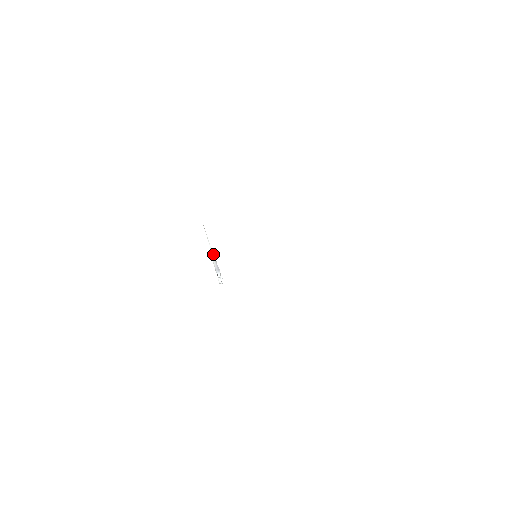
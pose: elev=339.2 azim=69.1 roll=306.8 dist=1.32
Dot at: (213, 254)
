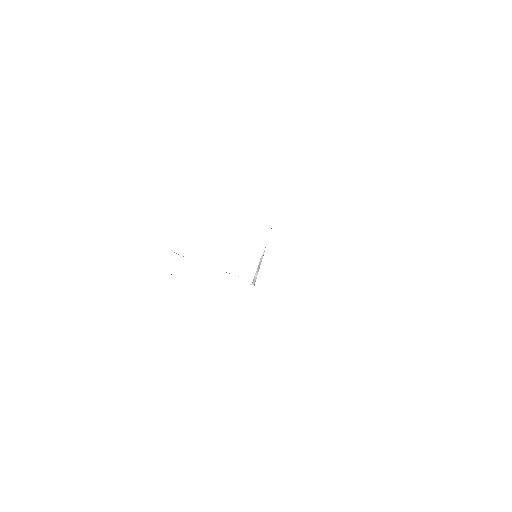
Dot at: (263, 254)
